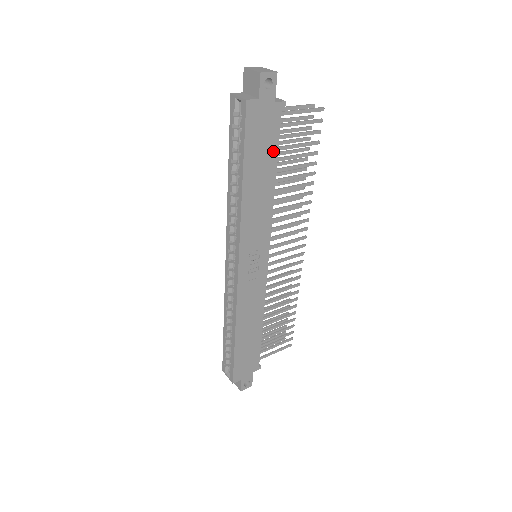
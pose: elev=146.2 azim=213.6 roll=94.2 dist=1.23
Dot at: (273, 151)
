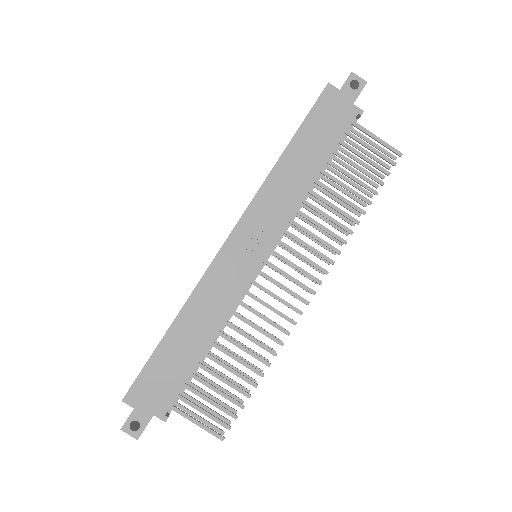
Dot at: (330, 145)
